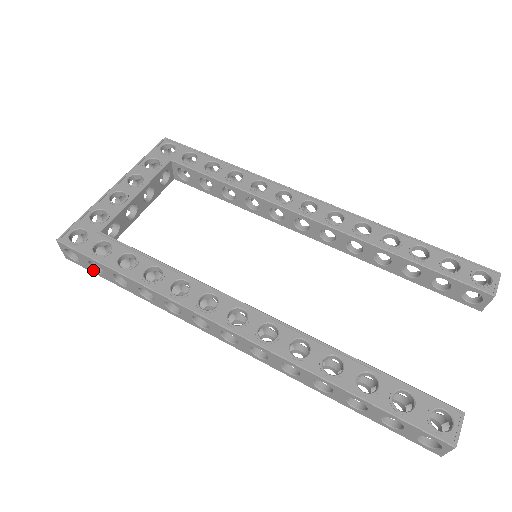
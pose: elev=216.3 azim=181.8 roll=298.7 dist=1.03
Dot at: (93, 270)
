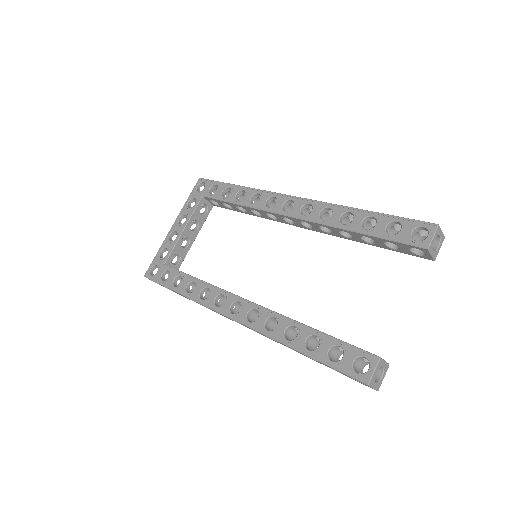
Dot at: (169, 289)
